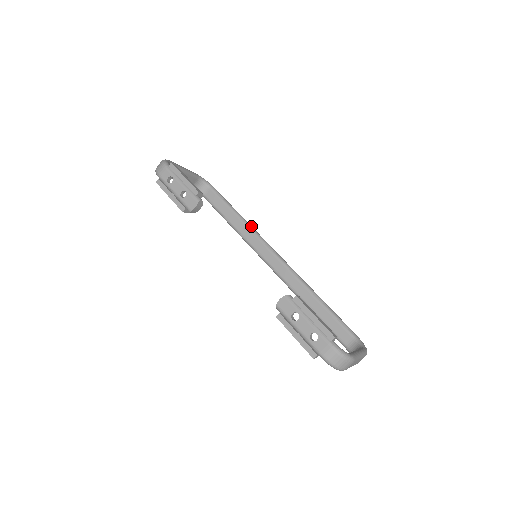
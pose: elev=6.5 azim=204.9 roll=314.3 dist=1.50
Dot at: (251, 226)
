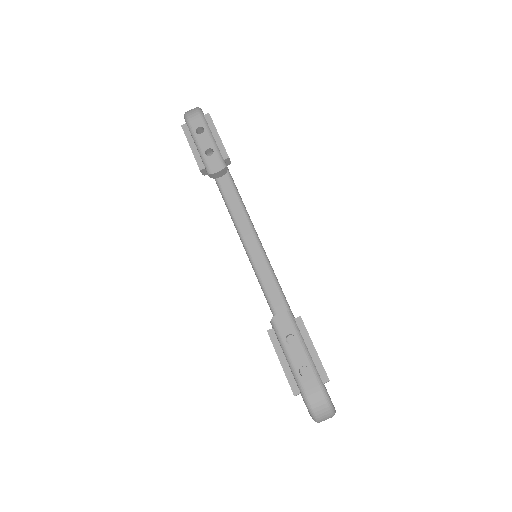
Dot at: occluded
